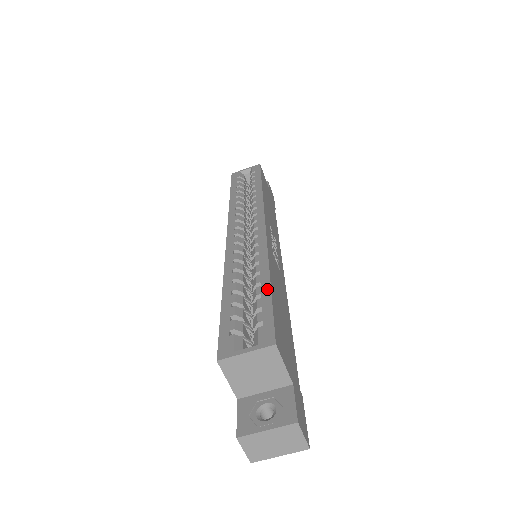
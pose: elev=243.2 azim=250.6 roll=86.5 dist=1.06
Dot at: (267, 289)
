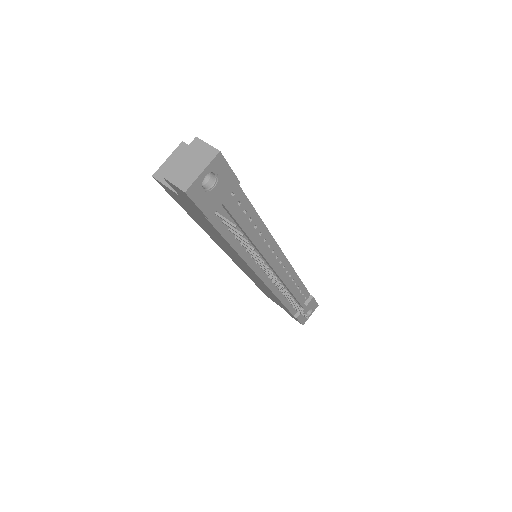
Dot at: occluded
